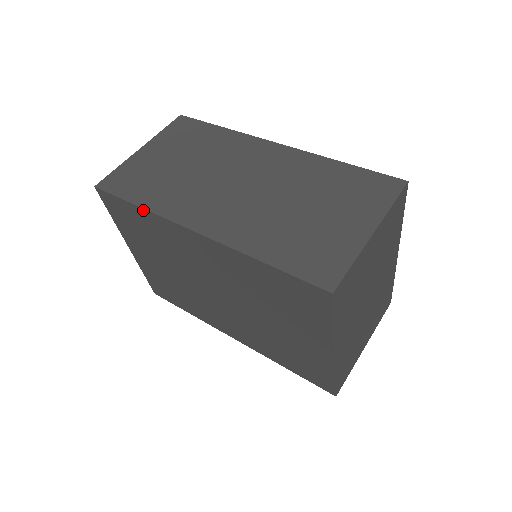
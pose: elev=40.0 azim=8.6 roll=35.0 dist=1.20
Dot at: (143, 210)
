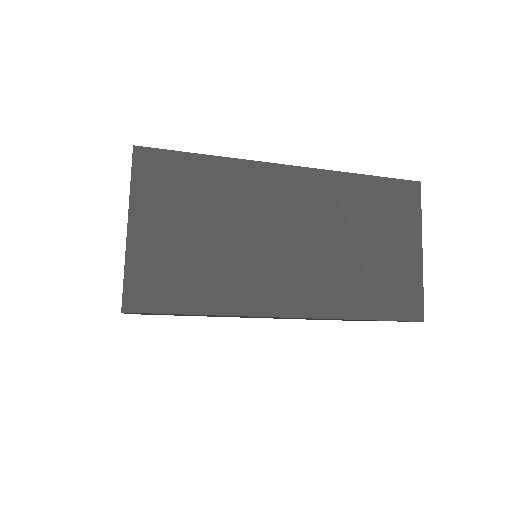
Dot at: occluded
